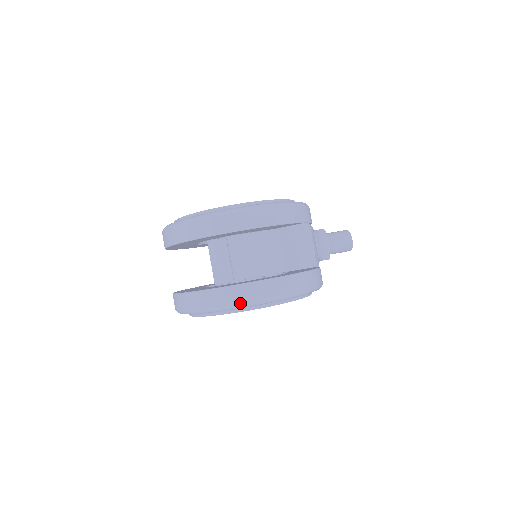
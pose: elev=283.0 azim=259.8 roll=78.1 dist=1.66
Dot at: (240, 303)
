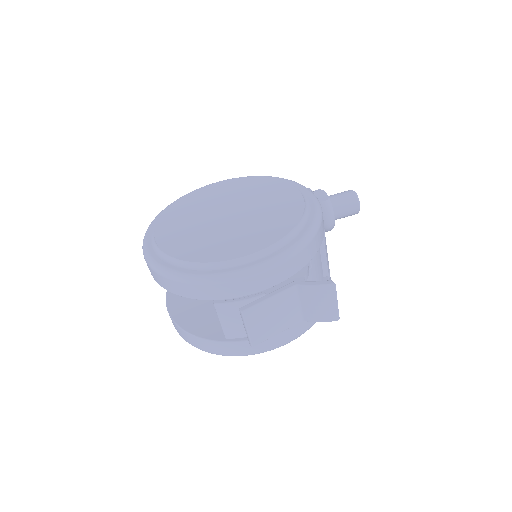
Dot at: (255, 353)
